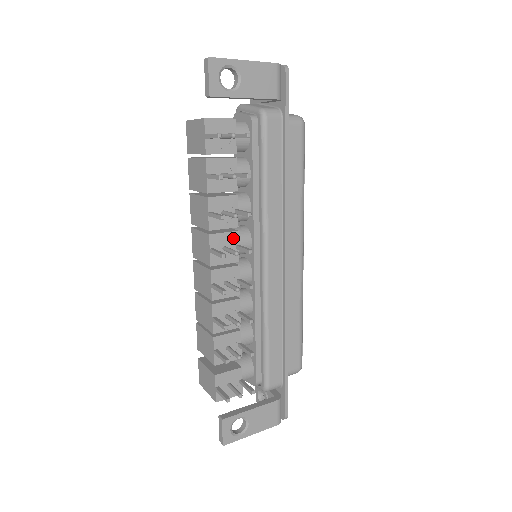
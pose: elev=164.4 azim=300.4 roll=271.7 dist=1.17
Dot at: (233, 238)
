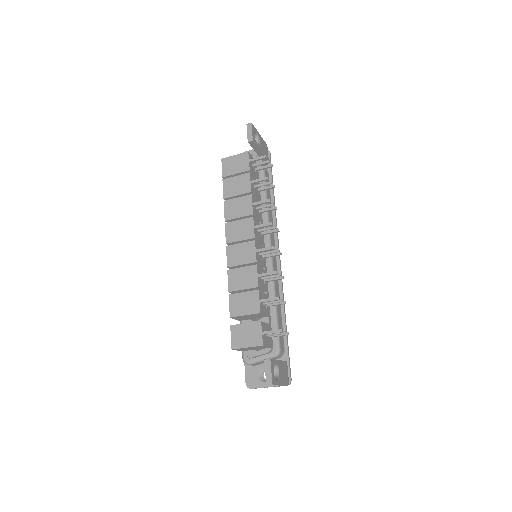
Dot at: occluded
